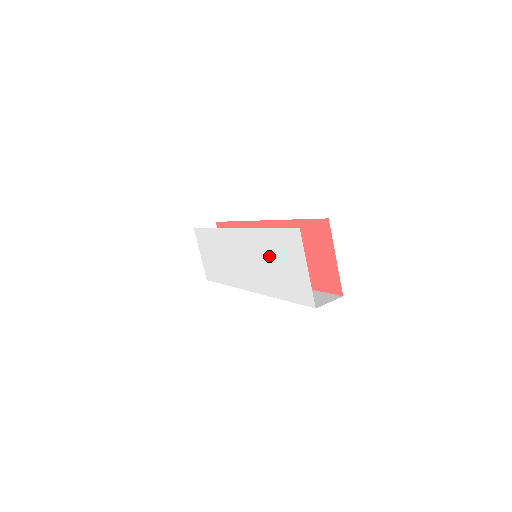
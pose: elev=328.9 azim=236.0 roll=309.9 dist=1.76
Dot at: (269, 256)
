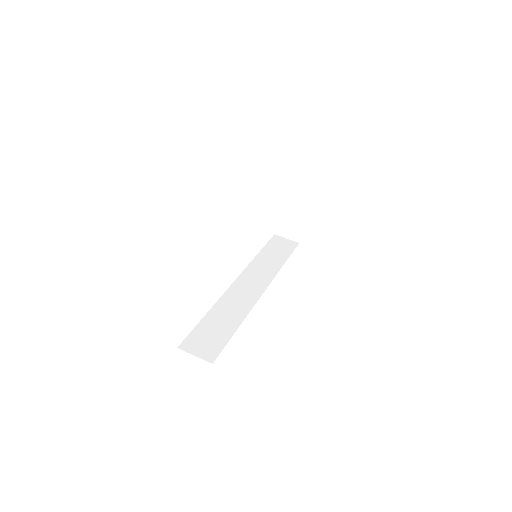
Dot at: occluded
